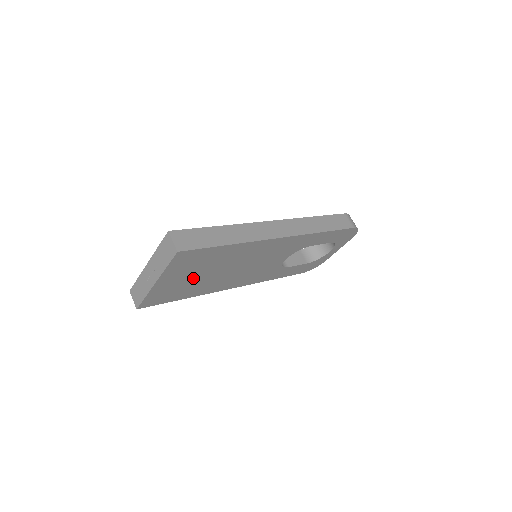
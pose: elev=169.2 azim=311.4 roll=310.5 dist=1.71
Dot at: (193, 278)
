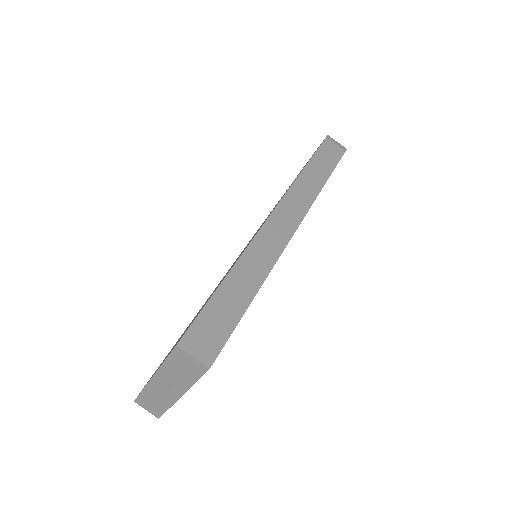
Dot at: occluded
